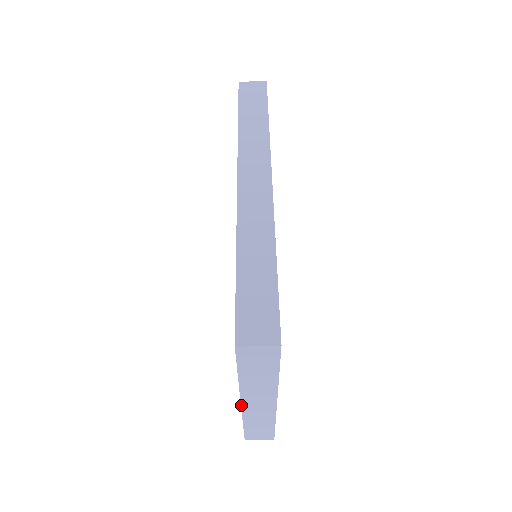
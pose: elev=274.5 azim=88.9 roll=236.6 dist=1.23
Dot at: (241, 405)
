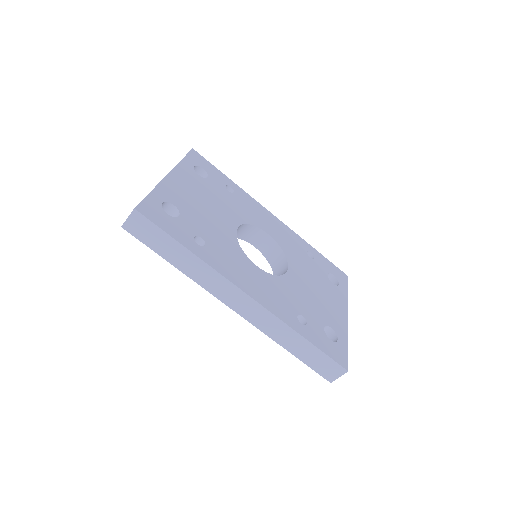
Dot at: occluded
